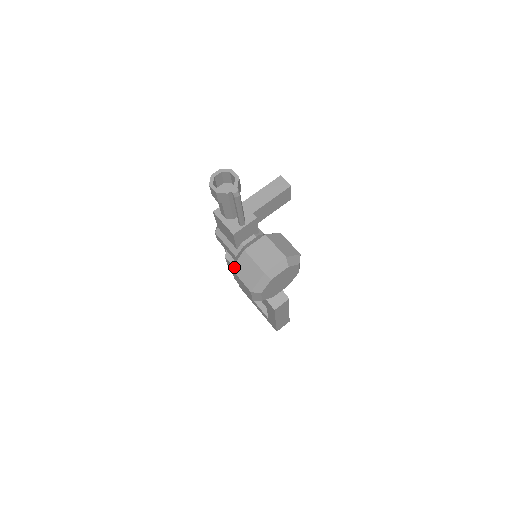
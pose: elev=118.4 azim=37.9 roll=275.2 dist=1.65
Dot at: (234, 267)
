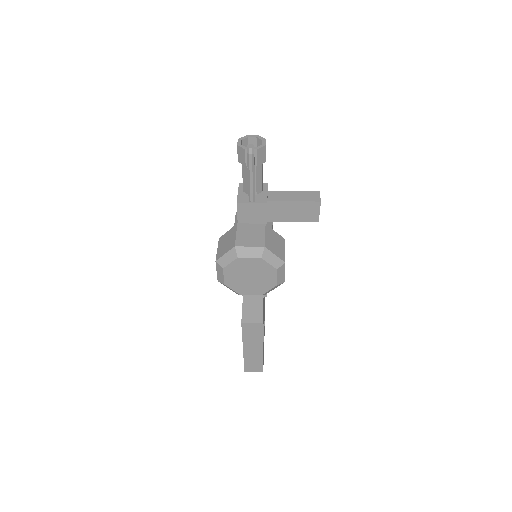
Dot at: (222, 237)
